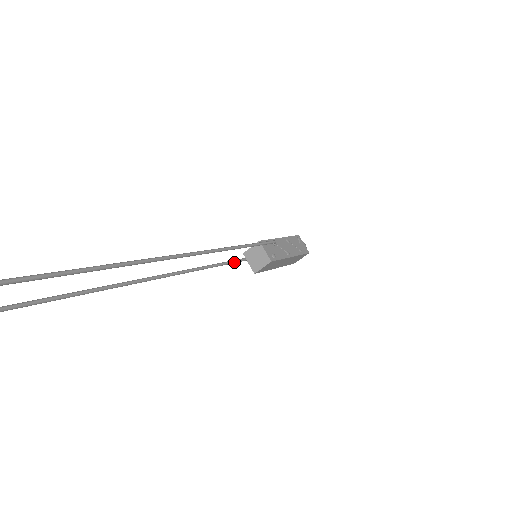
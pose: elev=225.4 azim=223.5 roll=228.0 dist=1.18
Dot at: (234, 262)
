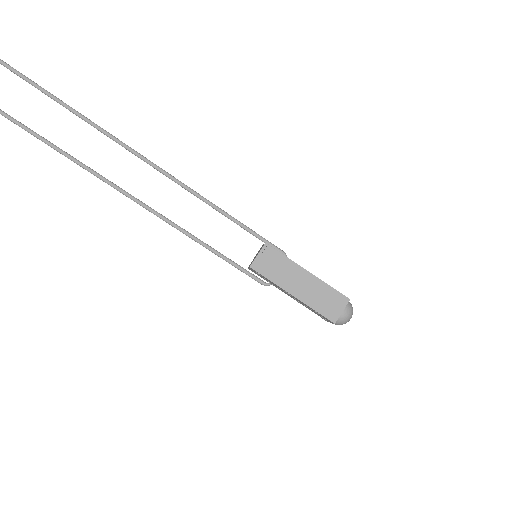
Dot at: (230, 260)
